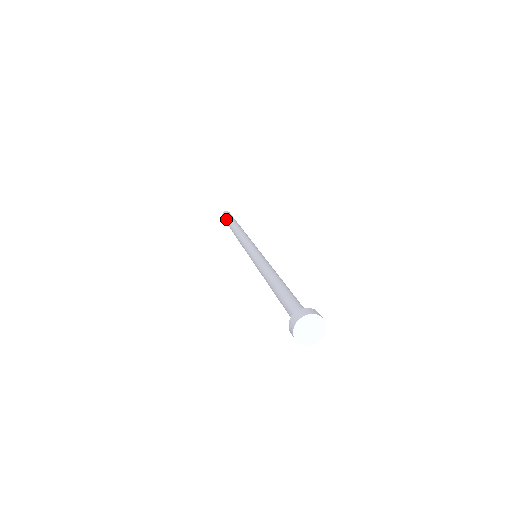
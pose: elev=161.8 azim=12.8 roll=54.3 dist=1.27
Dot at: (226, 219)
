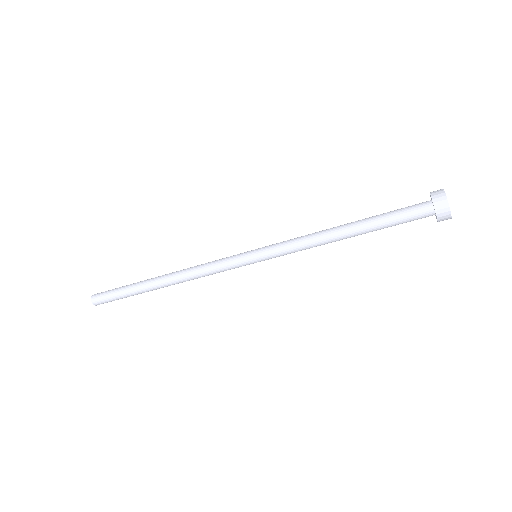
Dot at: (117, 292)
